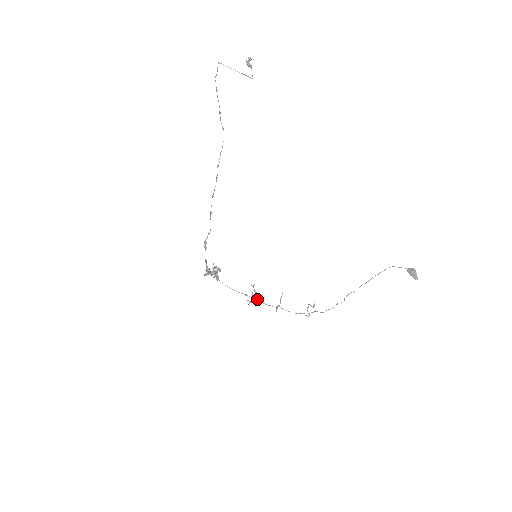
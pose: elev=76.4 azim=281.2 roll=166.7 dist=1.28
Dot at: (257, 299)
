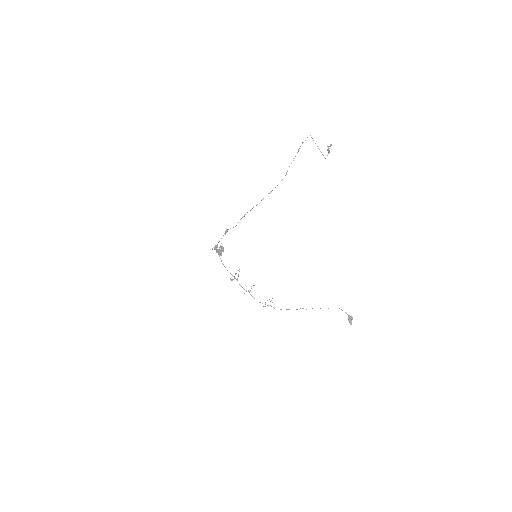
Dot at: (237, 280)
